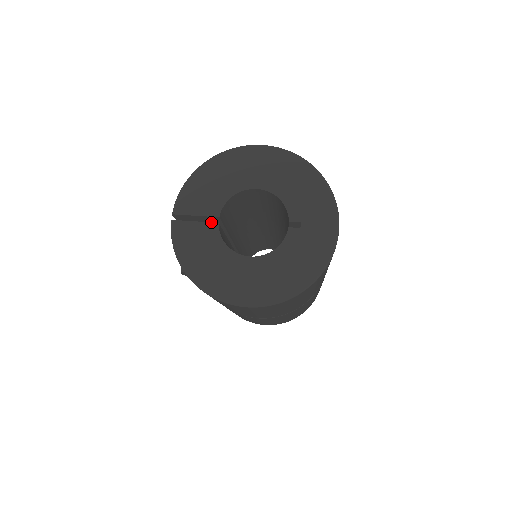
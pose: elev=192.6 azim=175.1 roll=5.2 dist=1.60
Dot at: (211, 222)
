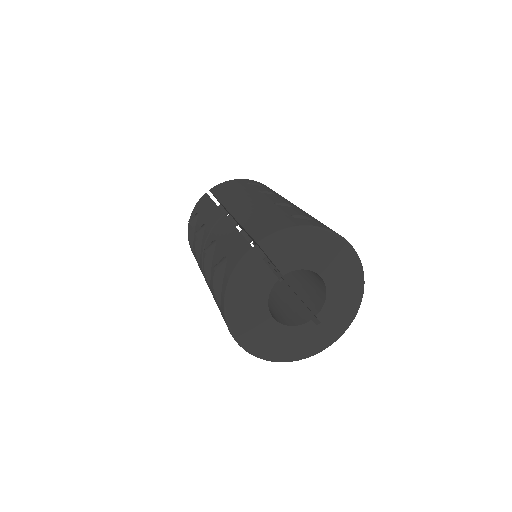
Dot at: occluded
